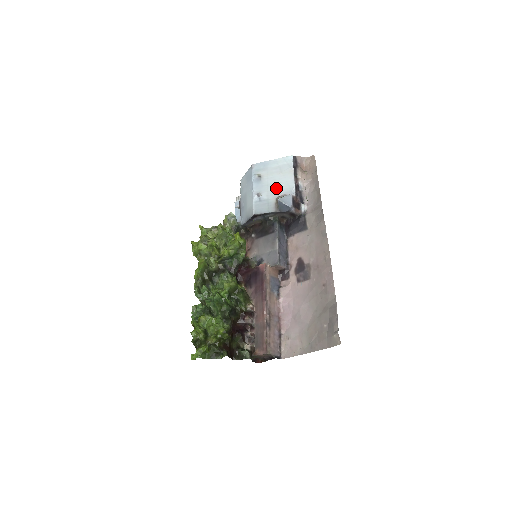
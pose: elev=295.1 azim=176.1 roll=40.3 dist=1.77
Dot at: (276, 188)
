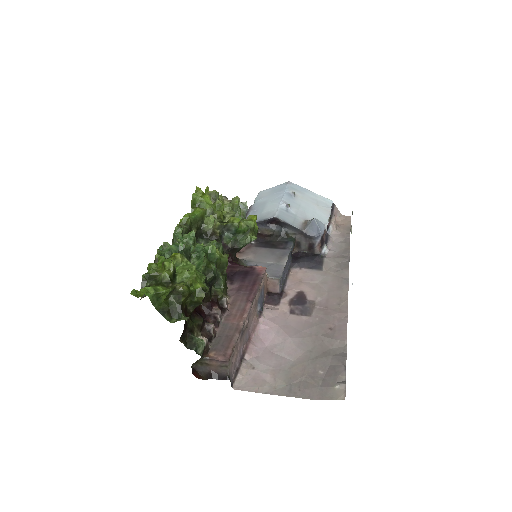
Dot at: (308, 212)
